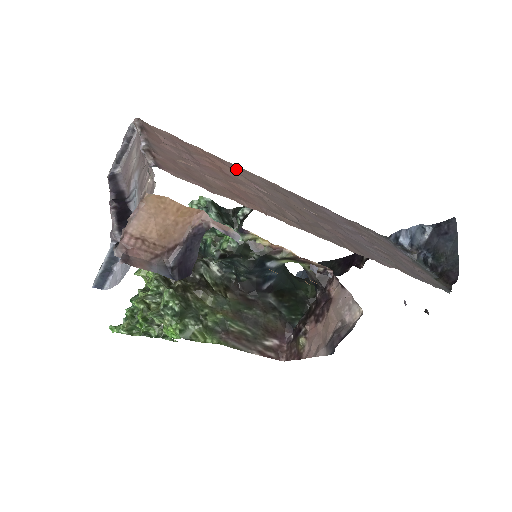
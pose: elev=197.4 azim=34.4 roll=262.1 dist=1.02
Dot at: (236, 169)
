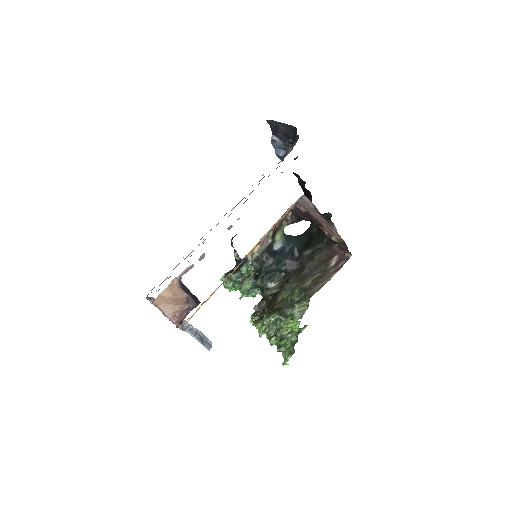
Dot at: occluded
